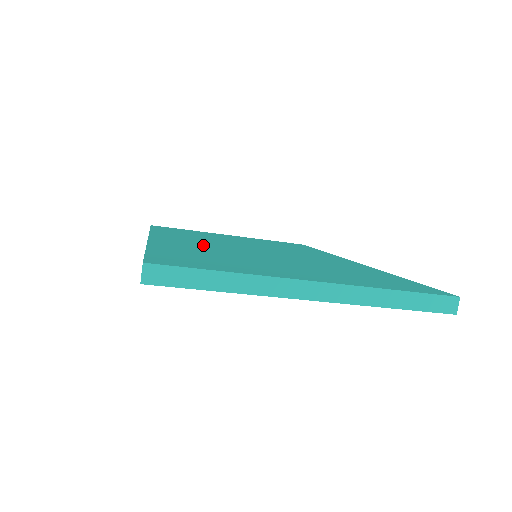
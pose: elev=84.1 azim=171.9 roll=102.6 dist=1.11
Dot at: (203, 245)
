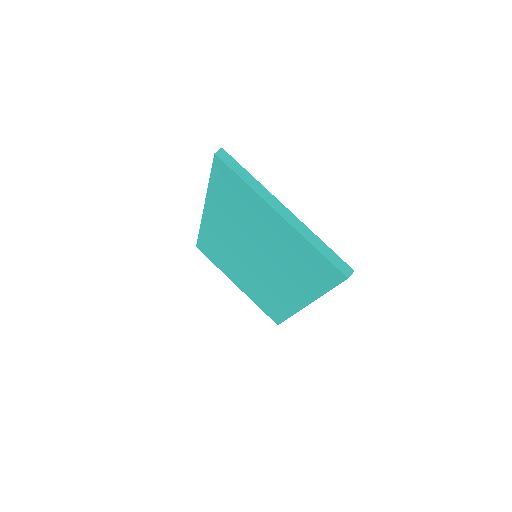
Dot at: occluded
